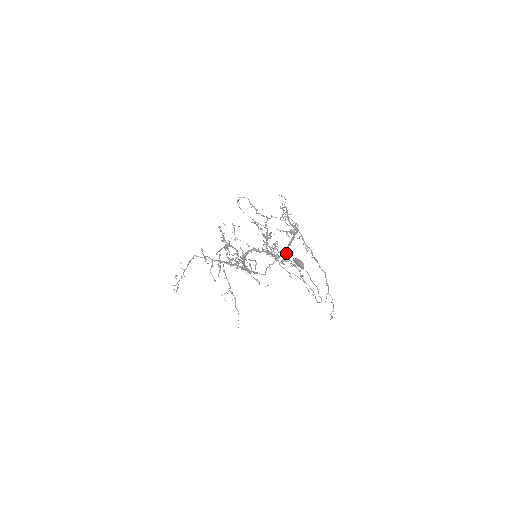
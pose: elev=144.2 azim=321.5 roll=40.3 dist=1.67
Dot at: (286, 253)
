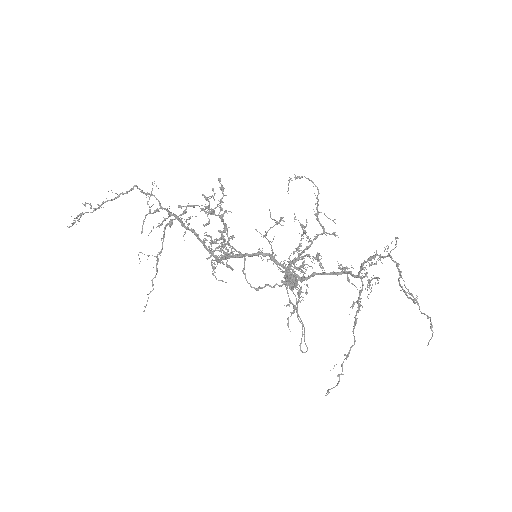
Dot at: (305, 279)
